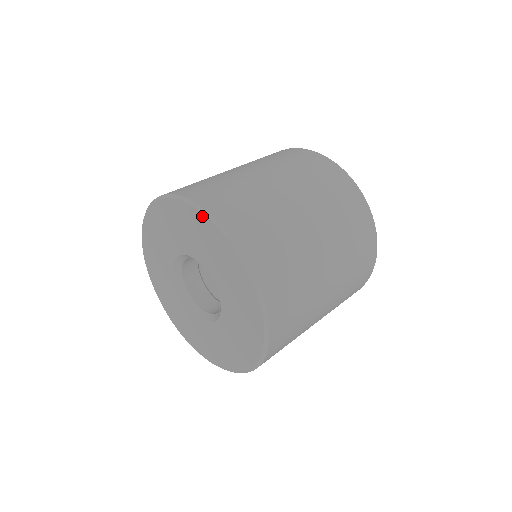
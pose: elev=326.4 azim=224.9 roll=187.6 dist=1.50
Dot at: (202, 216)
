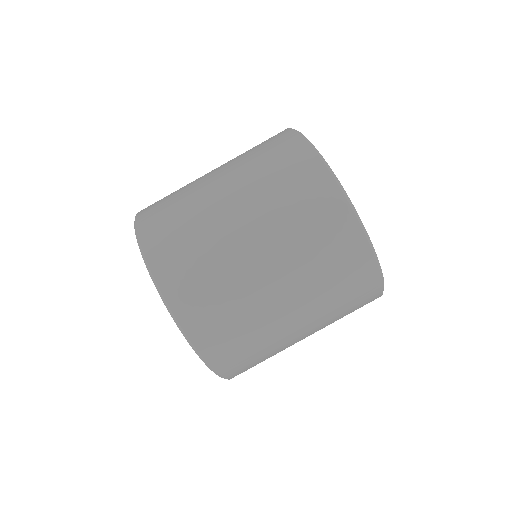
Dot at: (144, 259)
